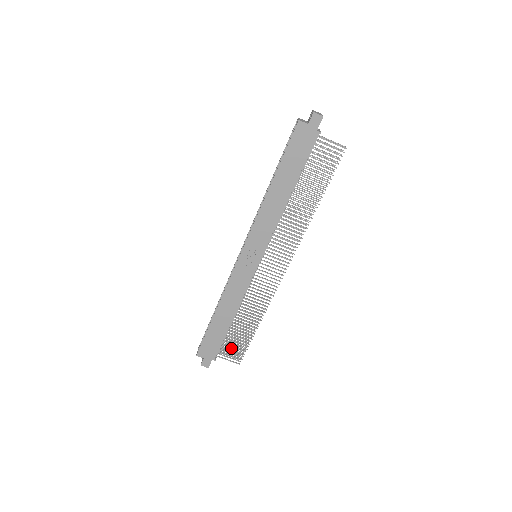
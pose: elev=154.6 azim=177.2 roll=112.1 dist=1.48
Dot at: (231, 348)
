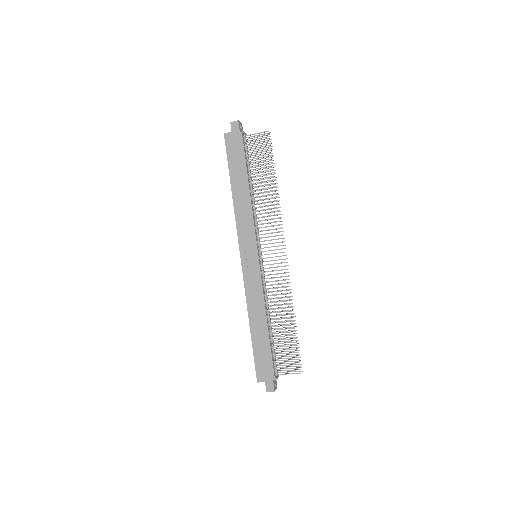
Dot at: occluded
